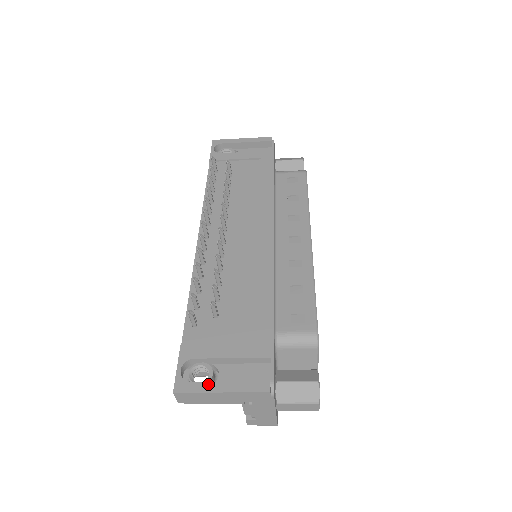
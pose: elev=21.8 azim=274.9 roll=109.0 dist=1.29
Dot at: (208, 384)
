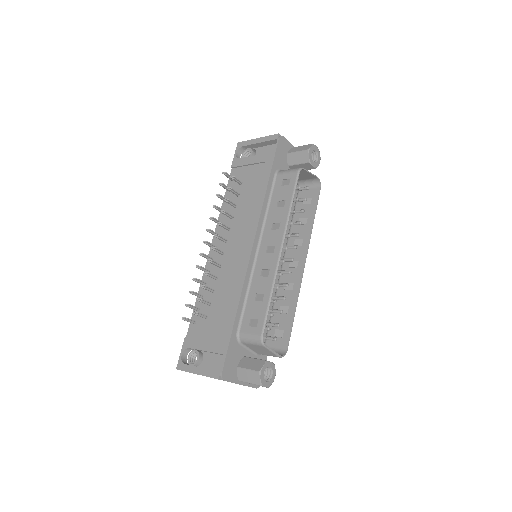
Dot at: (192, 367)
